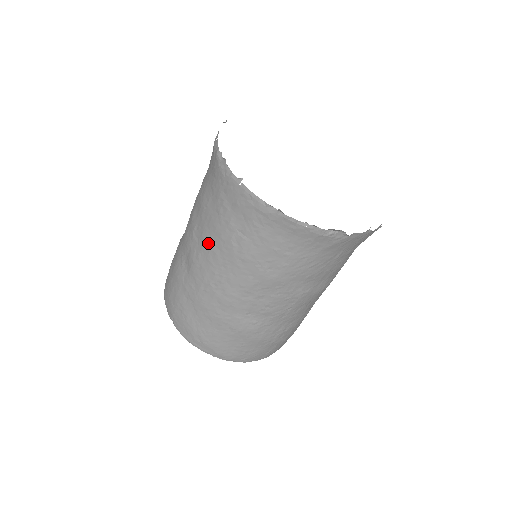
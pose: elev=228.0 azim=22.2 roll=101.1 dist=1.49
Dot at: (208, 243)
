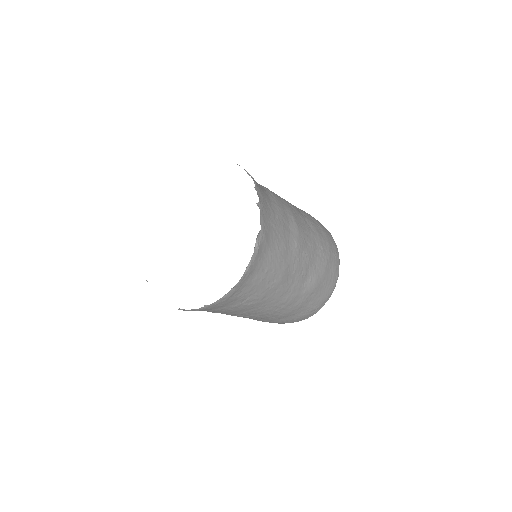
Dot at: (245, 313)
